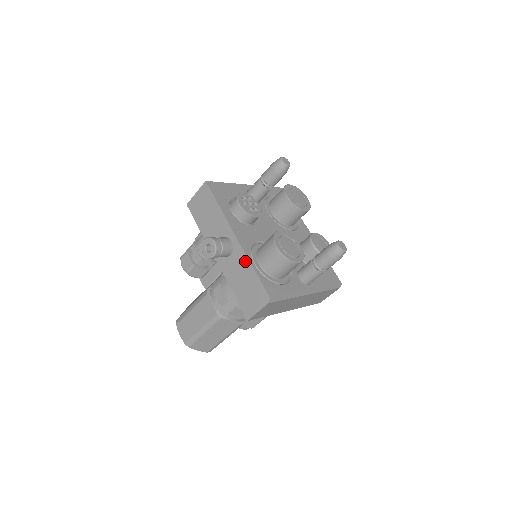
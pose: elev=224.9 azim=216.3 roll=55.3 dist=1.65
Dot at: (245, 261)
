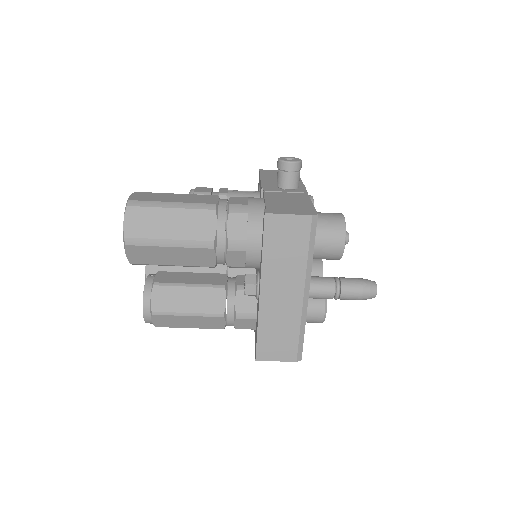
Dot at: (304, 197)
